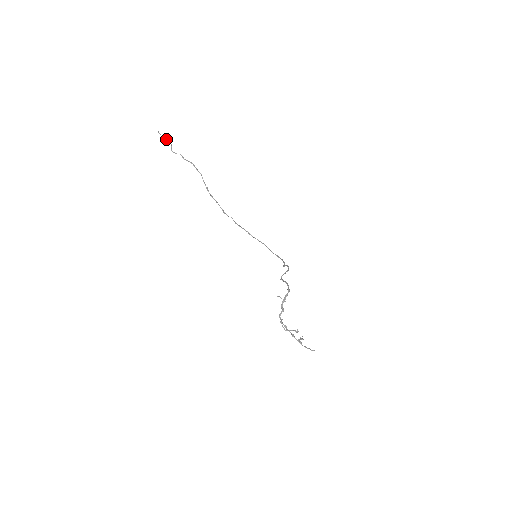
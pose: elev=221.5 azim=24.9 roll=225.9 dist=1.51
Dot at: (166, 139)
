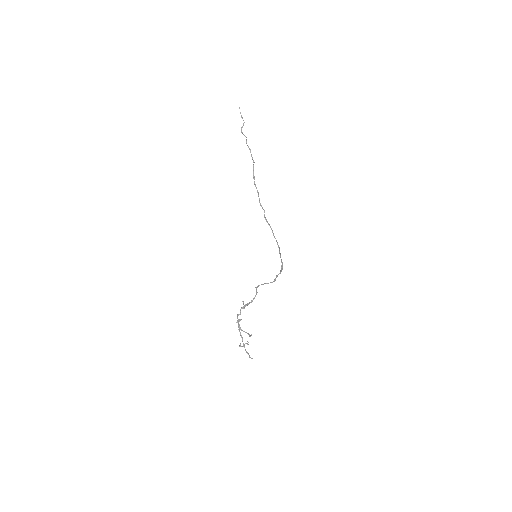
Dot at: occluded
